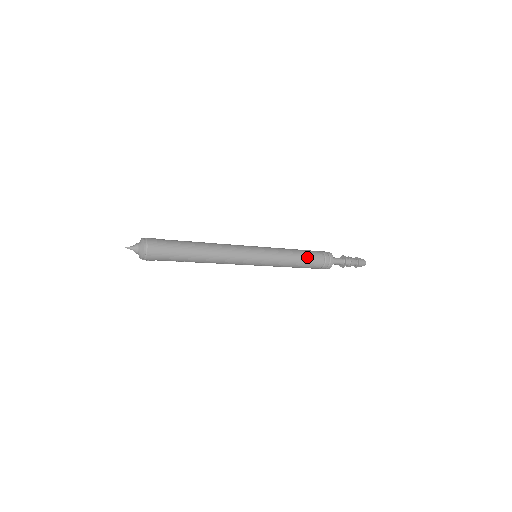
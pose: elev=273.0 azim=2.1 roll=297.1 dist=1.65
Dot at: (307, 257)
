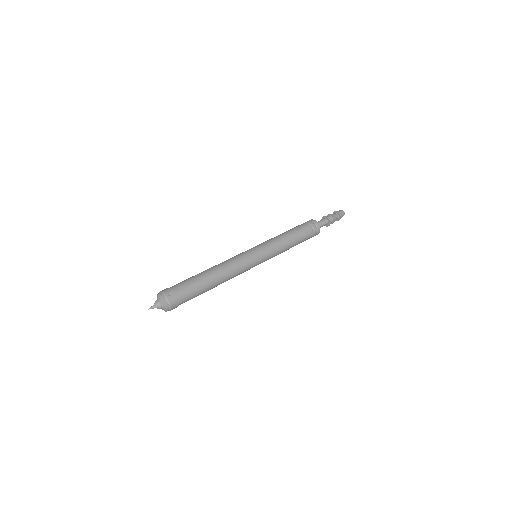
Dot at: (299, 243)
